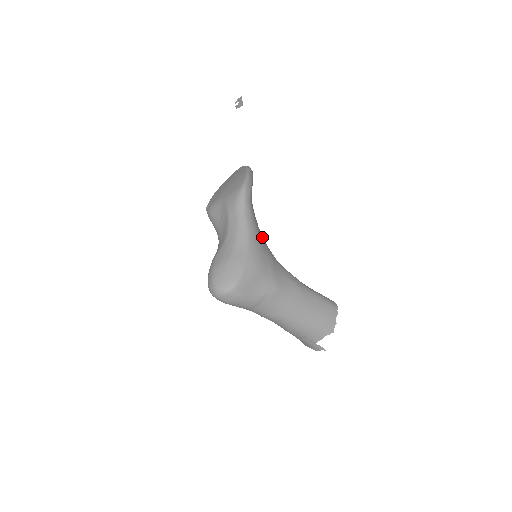
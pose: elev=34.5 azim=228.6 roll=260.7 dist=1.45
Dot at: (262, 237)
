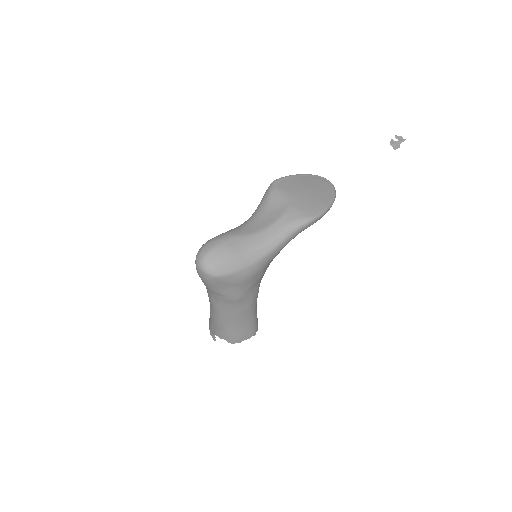
Dot at: occluded
